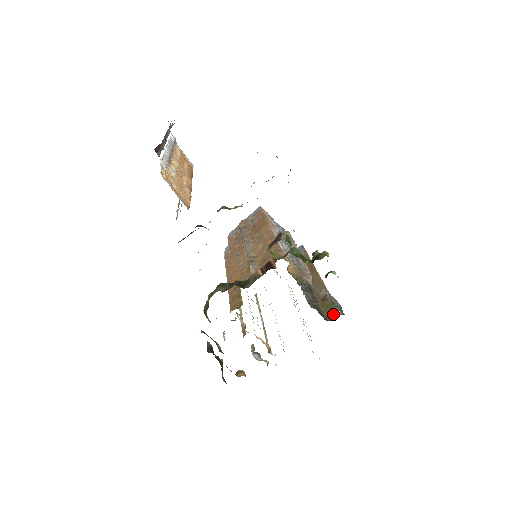
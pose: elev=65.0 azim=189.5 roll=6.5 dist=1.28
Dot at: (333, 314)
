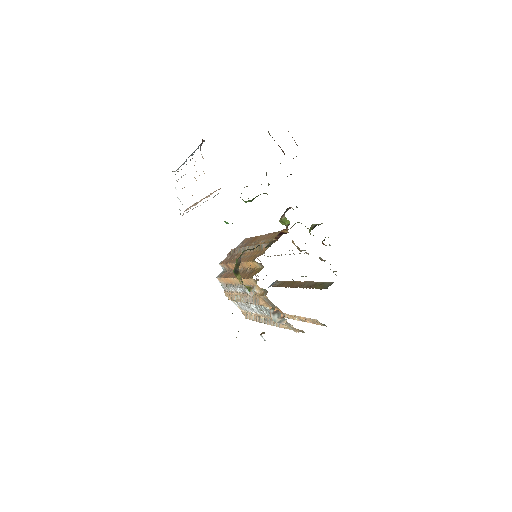
Dot at: (327, 286)
